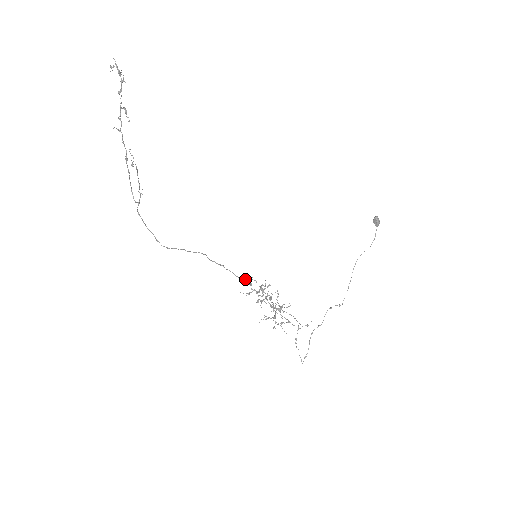
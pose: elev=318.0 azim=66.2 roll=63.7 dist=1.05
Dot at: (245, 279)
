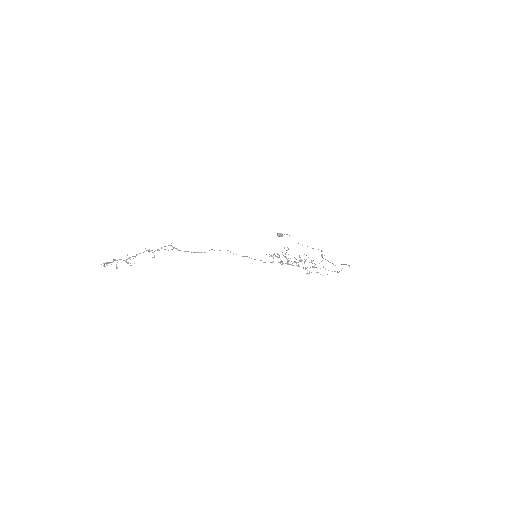
Dot at: occluded
